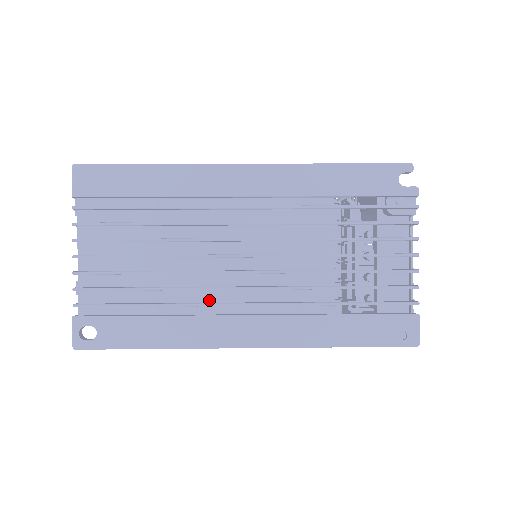
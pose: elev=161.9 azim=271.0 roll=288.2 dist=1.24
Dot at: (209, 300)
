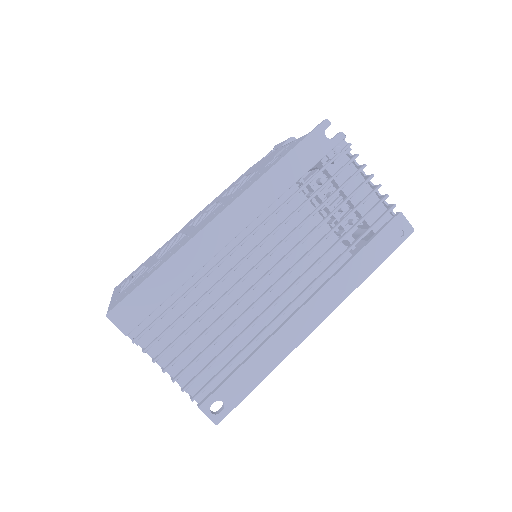
Dot at: (272, 317)
